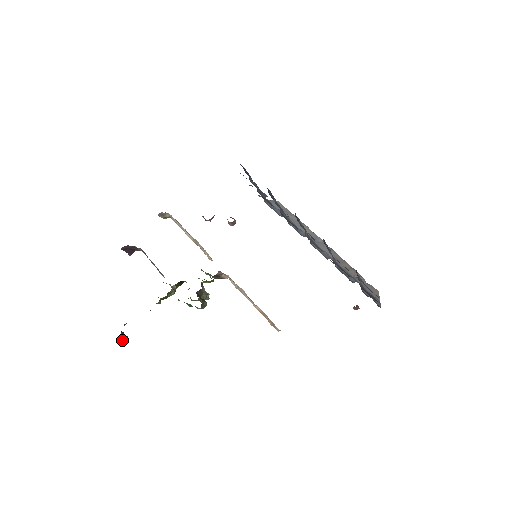
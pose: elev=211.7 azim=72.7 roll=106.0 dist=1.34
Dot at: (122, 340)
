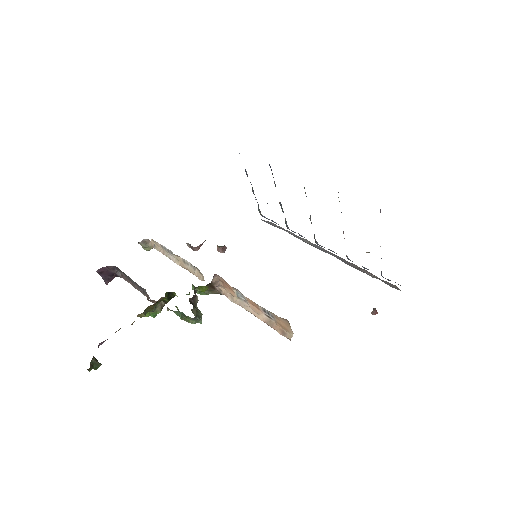
Dot at: (94, 368)
